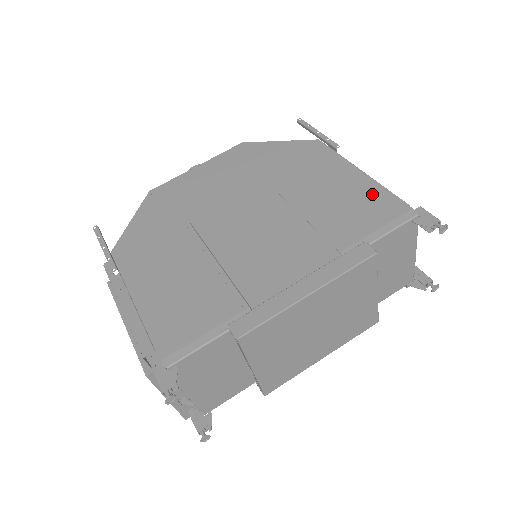
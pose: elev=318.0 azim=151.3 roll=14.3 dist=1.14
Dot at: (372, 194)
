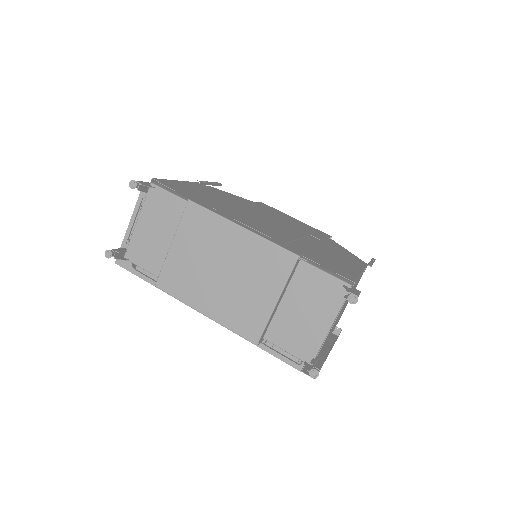
Dot at: (347, 271)
